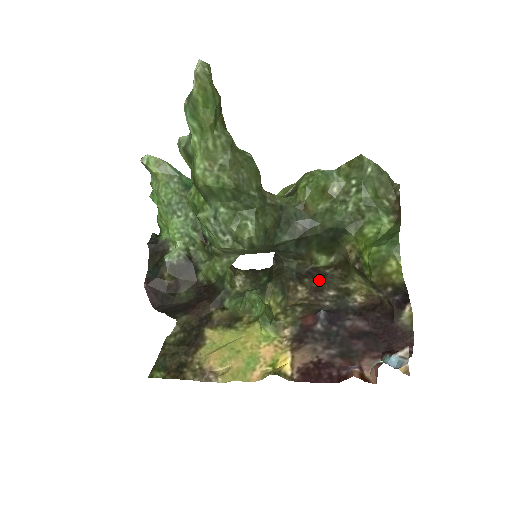
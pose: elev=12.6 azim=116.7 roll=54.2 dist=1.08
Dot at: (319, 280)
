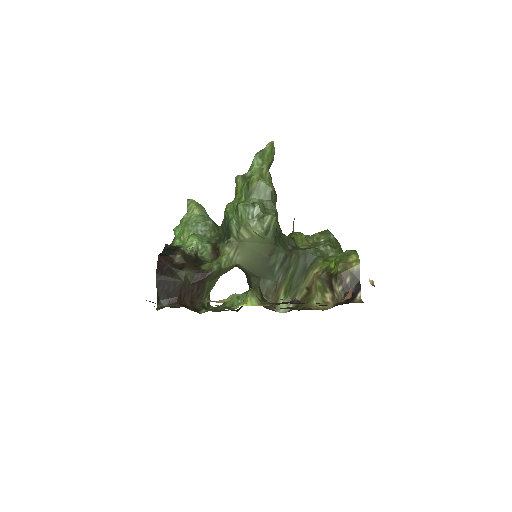
Dot at: occluded
